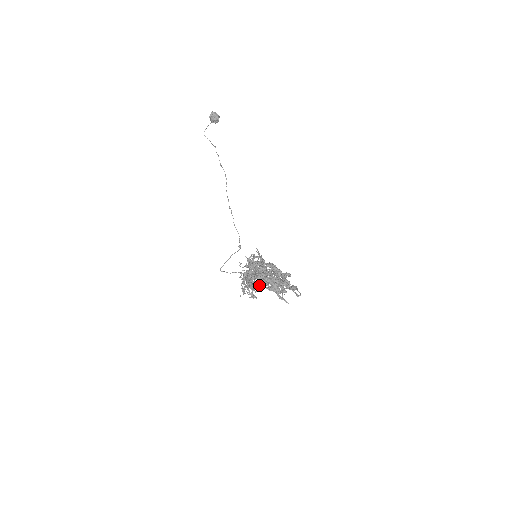
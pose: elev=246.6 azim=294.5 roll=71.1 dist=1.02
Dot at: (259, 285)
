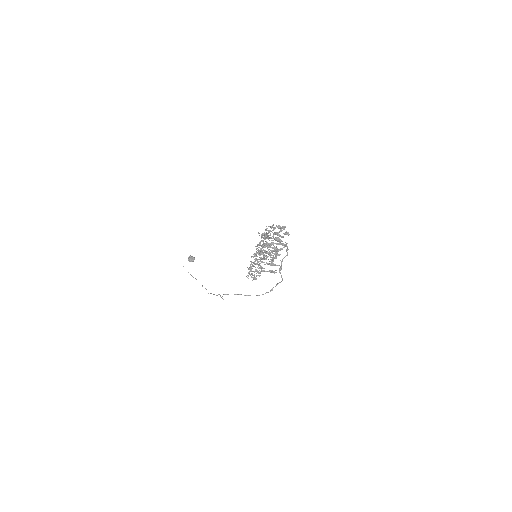
Dot at: (268, 247)
